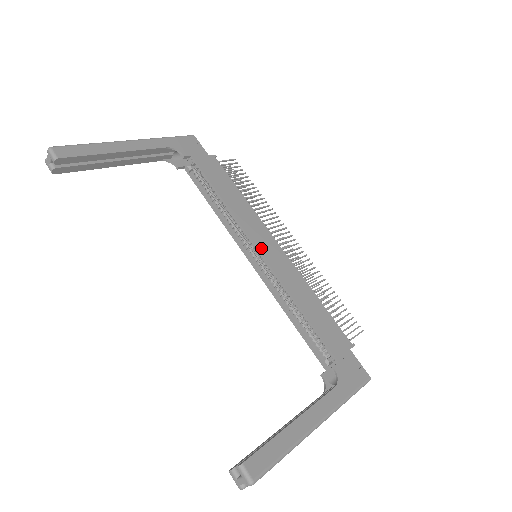
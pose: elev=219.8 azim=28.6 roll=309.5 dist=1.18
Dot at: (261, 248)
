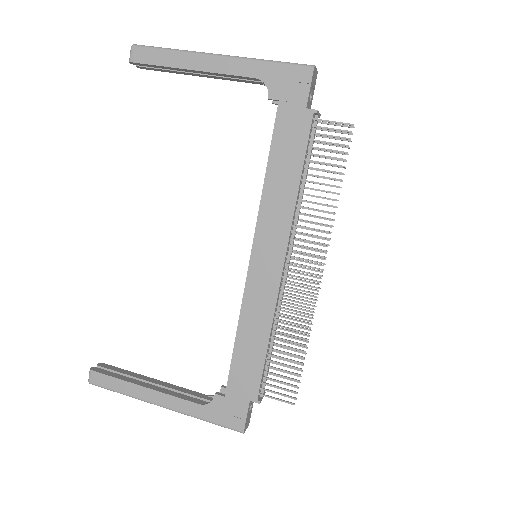
Dot at: (256, 255)
